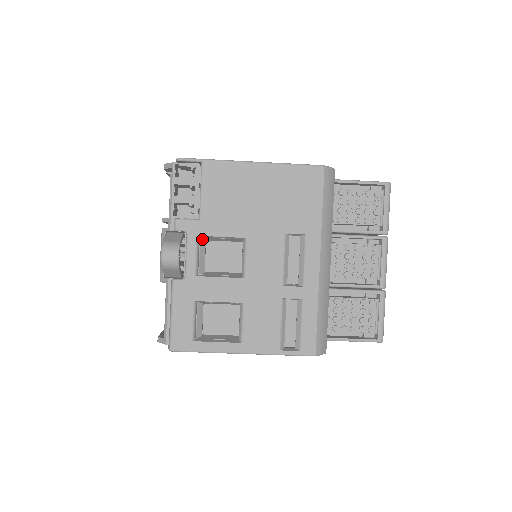
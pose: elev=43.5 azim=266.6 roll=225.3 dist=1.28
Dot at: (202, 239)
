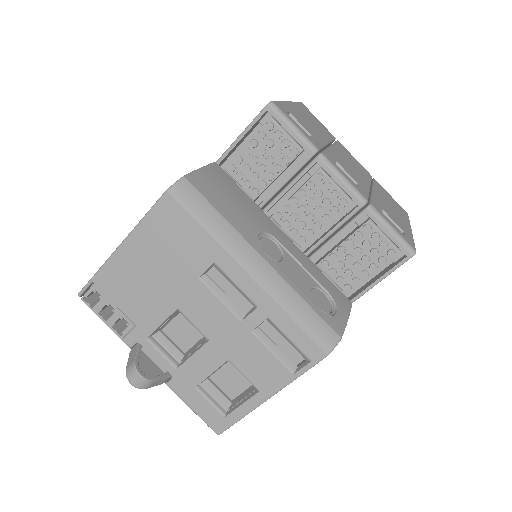
Dot at: (155, 334)
